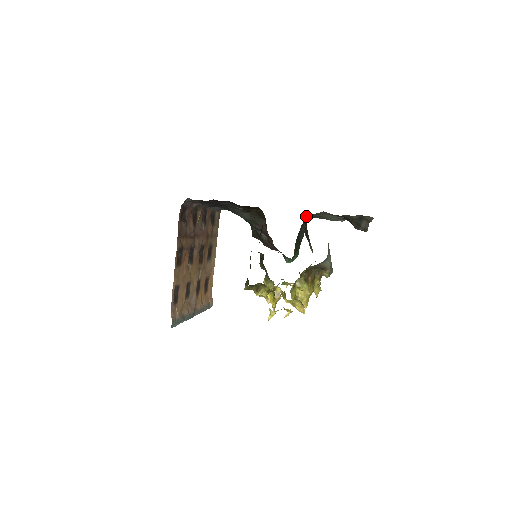
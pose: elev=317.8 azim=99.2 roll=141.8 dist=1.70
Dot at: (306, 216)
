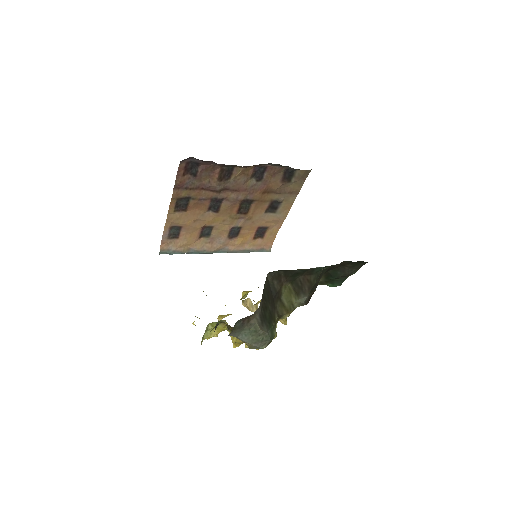
Dot at: occluded
